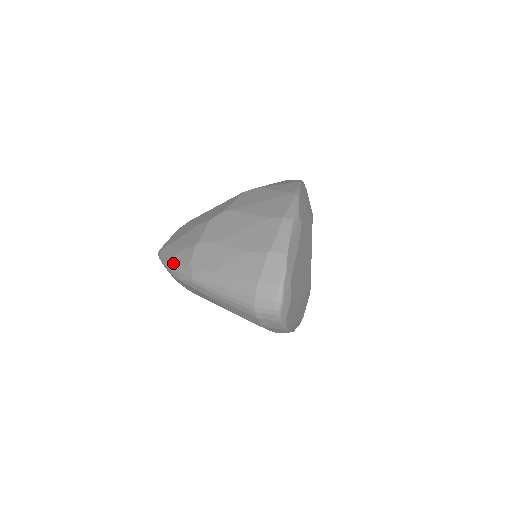
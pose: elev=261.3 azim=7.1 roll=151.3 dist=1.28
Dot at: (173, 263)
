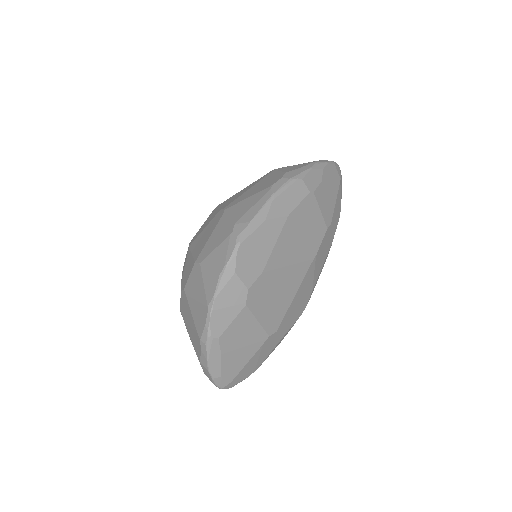
Dot at: occluded
